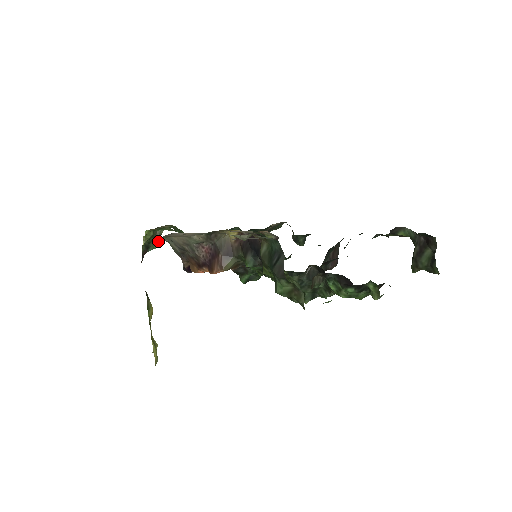
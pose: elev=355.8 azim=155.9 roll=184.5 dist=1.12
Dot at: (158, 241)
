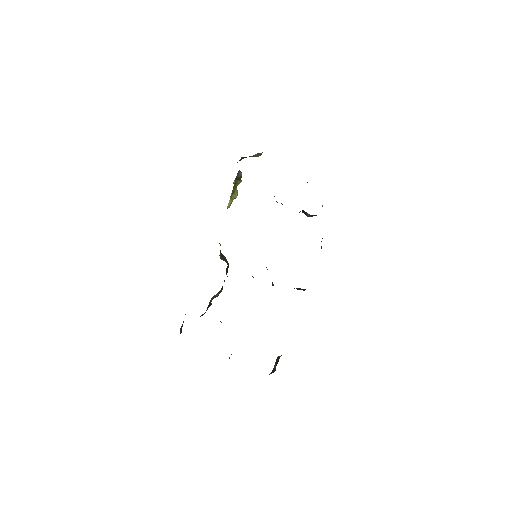
Dot at: (258, 155)
